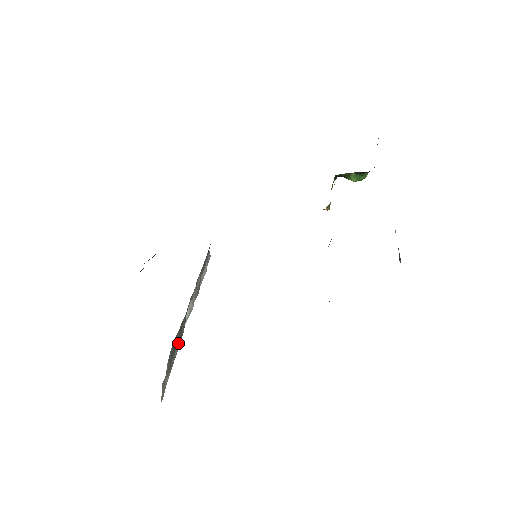
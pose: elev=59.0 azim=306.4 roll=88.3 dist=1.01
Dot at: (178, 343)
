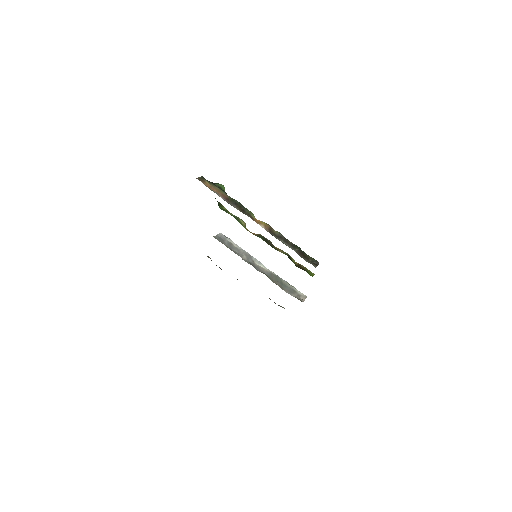
Dot at: (280, 280)
